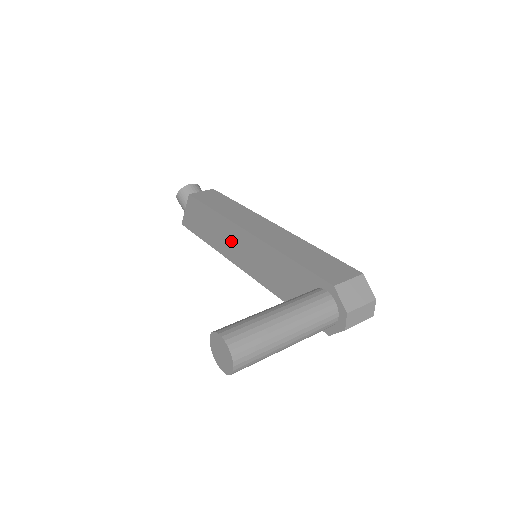
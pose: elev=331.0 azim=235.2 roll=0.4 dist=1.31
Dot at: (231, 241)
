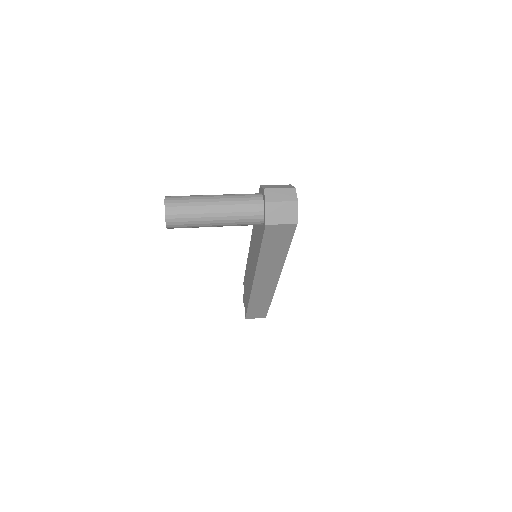
Dot at: (250, 269)
